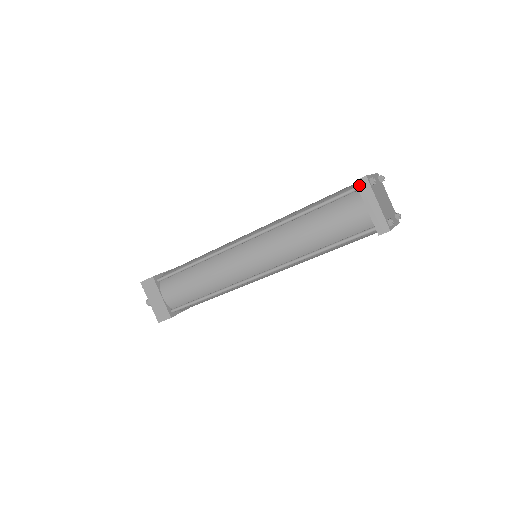
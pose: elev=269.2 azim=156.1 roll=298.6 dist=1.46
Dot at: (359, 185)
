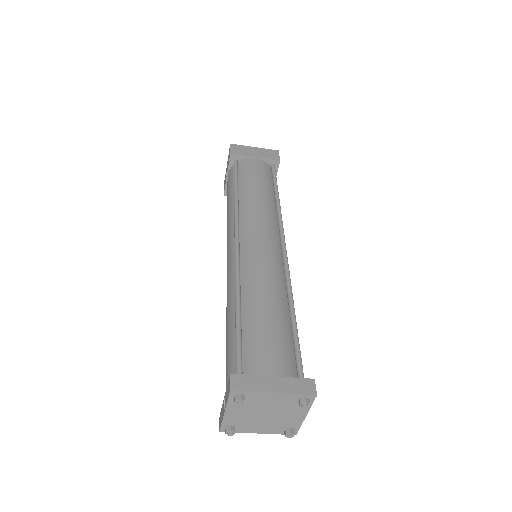
Dot at: occluded
